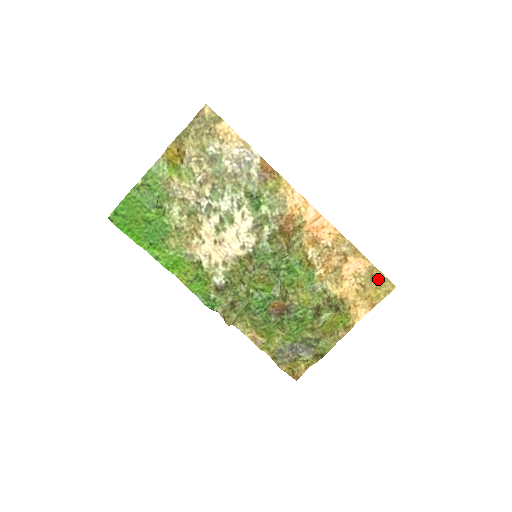
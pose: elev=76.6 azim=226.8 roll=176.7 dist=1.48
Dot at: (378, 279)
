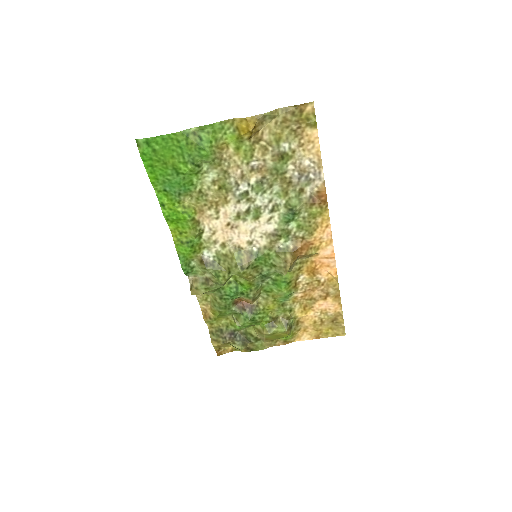
Dot at: (337, 323)
